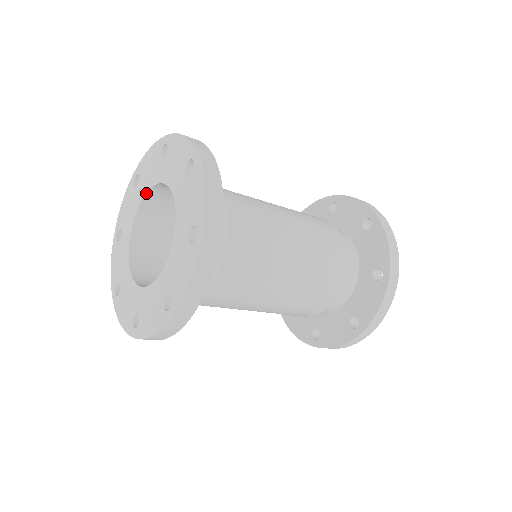
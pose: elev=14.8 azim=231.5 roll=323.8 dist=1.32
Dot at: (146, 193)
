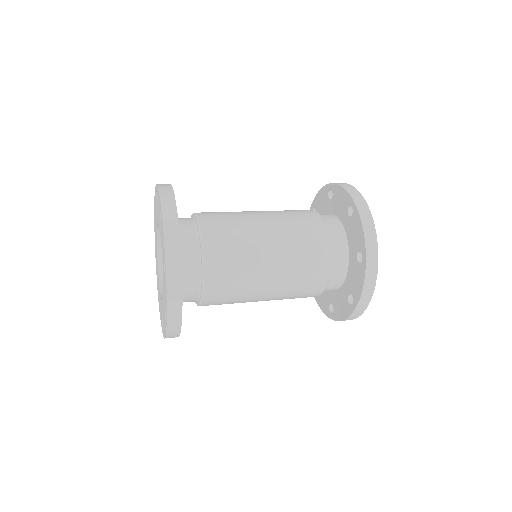
Dot at: (158, 223)
